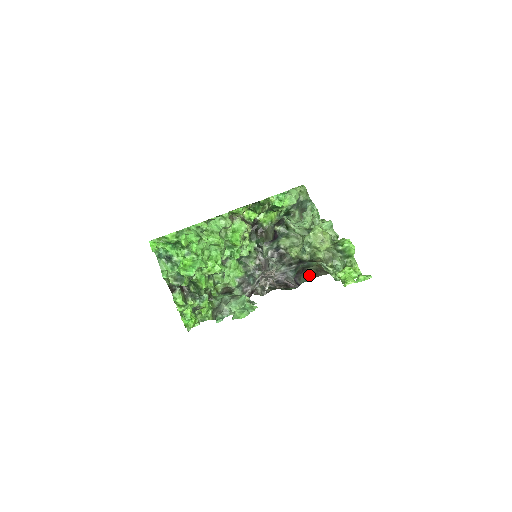
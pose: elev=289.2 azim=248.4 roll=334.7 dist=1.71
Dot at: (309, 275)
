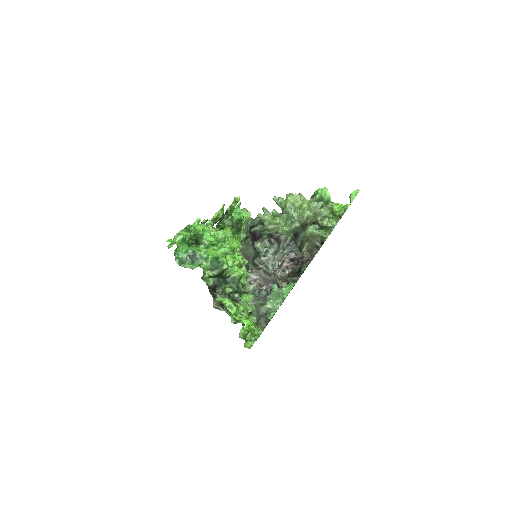
Dot at: occluded
